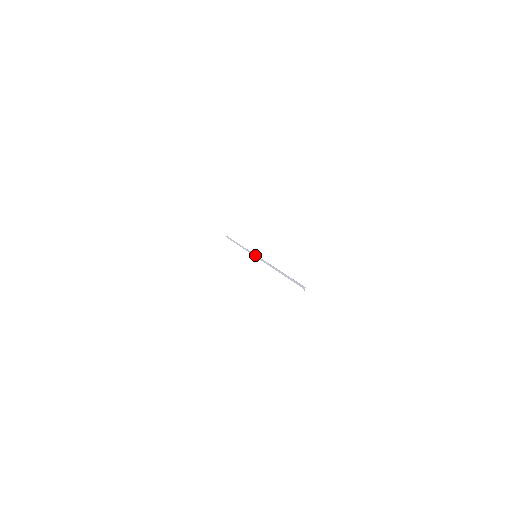
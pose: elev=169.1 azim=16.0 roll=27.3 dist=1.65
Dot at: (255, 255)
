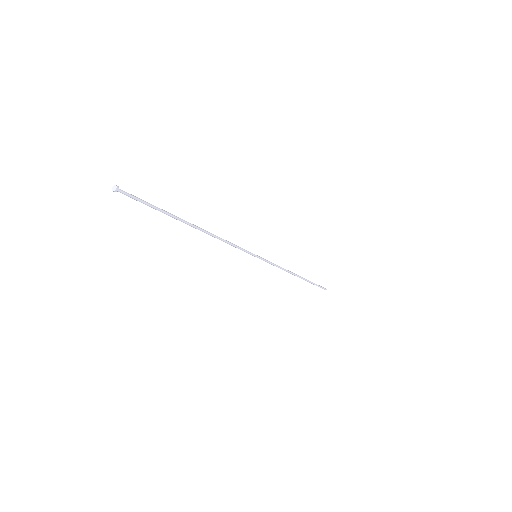
Dot at: occluded
